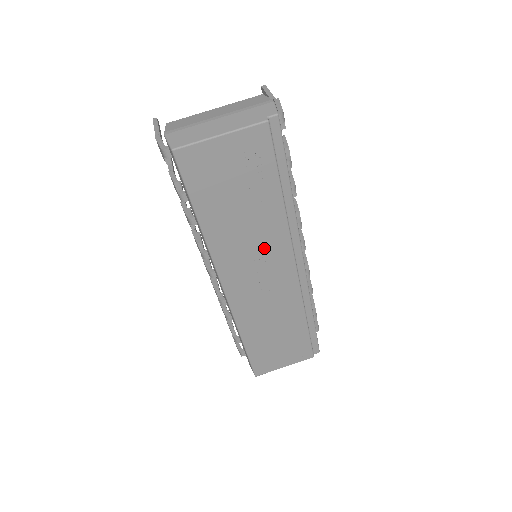
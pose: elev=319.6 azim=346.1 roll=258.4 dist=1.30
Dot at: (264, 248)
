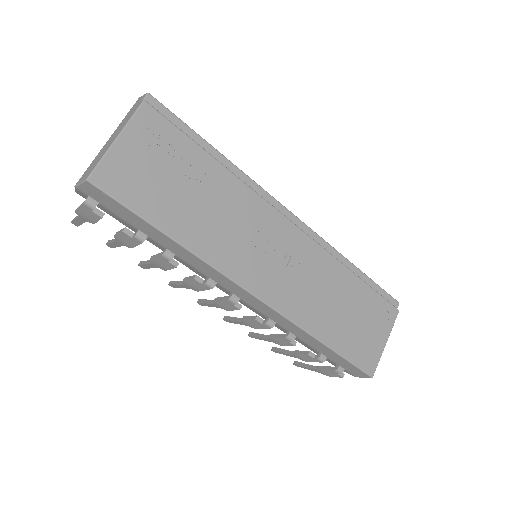
Dot at: (248, 223)
